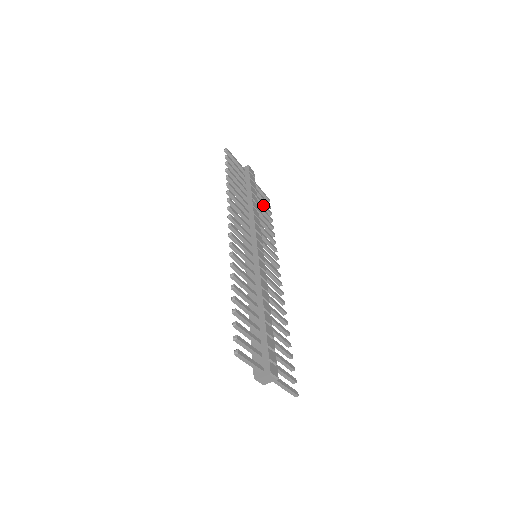
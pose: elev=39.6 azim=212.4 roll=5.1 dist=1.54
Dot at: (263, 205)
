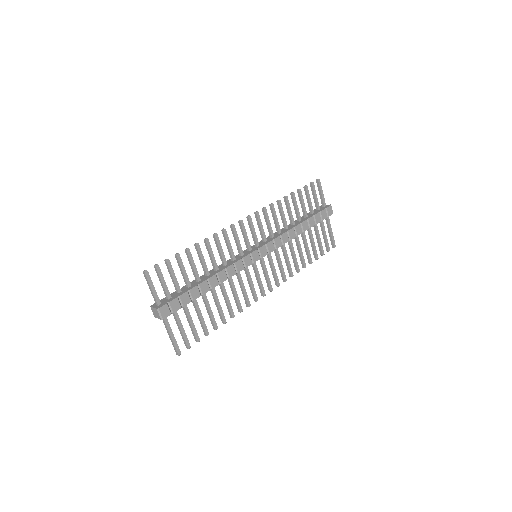
Dot at: (319, 242)
